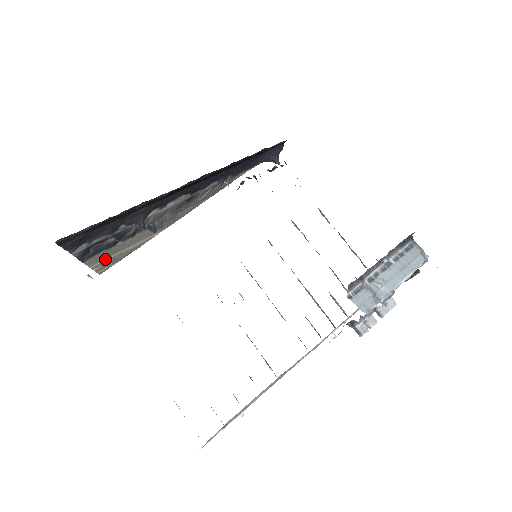
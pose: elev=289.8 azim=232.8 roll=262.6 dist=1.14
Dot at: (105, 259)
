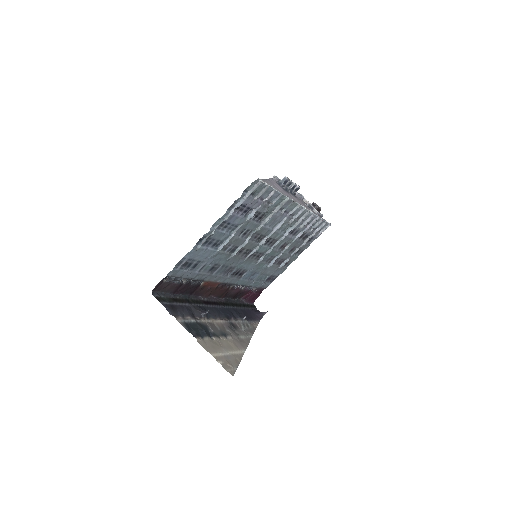
Dot at: (218, 354)
